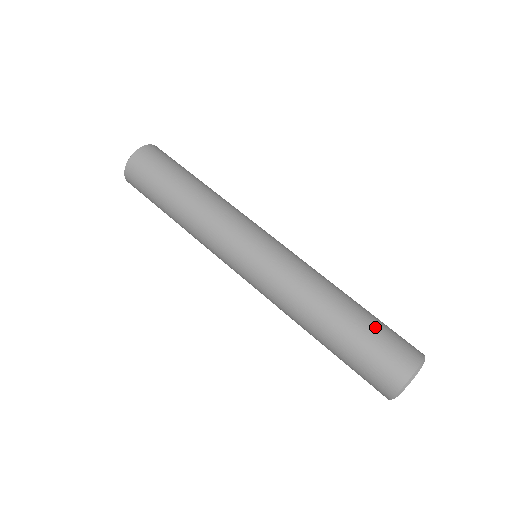
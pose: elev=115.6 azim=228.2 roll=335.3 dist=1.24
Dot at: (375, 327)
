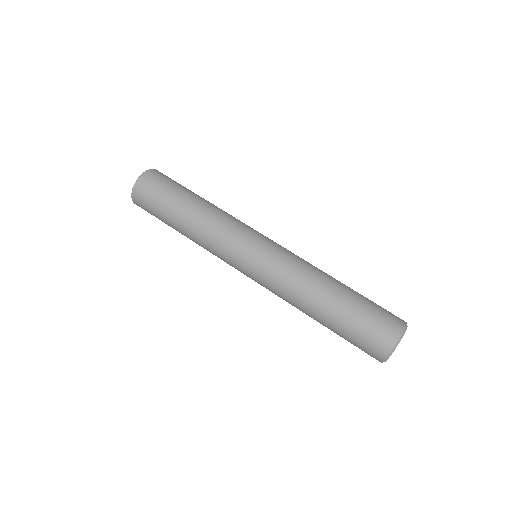
Dot at: (367, 298)
